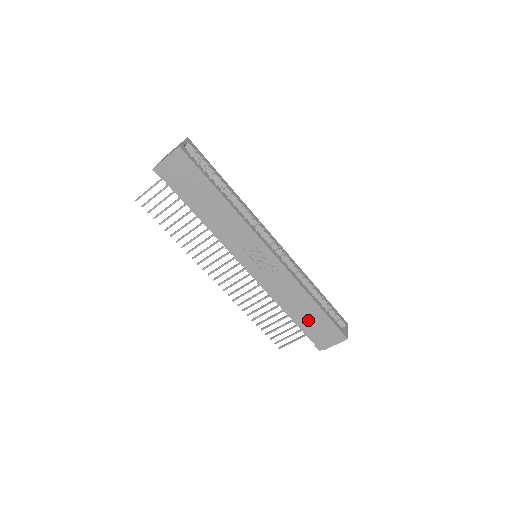
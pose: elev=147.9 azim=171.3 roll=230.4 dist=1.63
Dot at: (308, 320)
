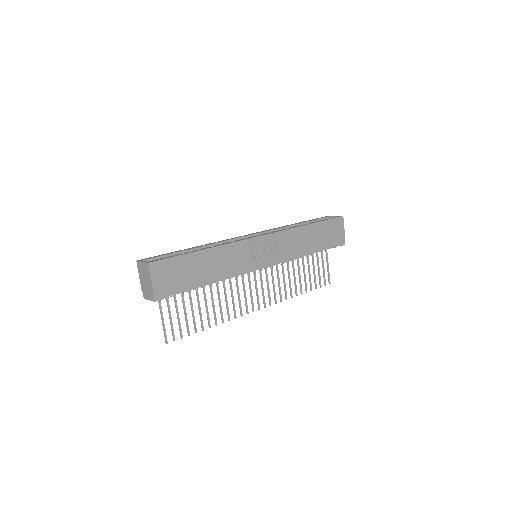
Dot at: (320, 239)
